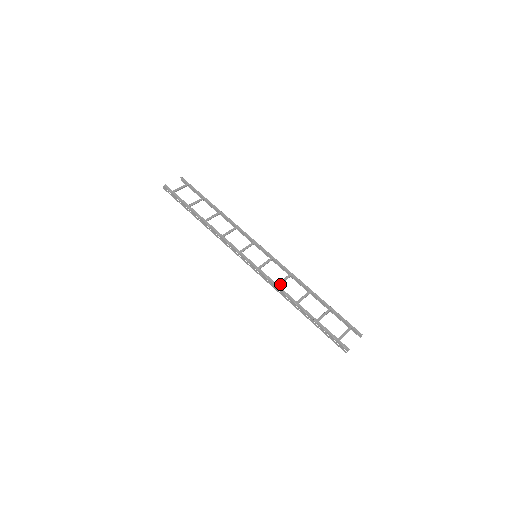
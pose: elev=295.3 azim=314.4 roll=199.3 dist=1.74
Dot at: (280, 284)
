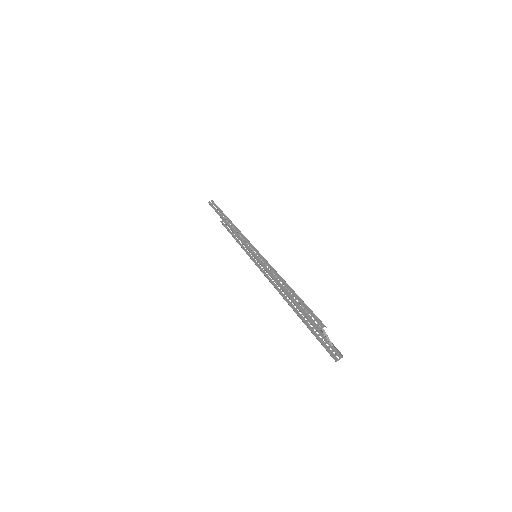
Dot at: occluded
